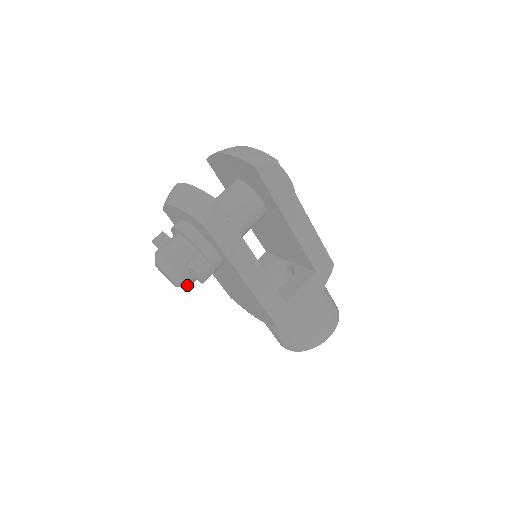
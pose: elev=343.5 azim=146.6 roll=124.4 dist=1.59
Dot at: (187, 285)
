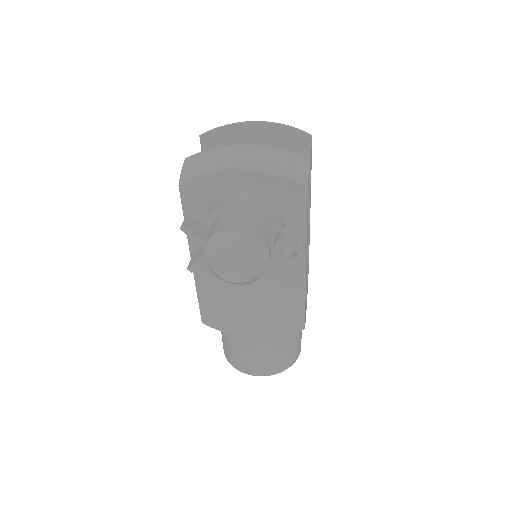
Dot at: (262, 276)
